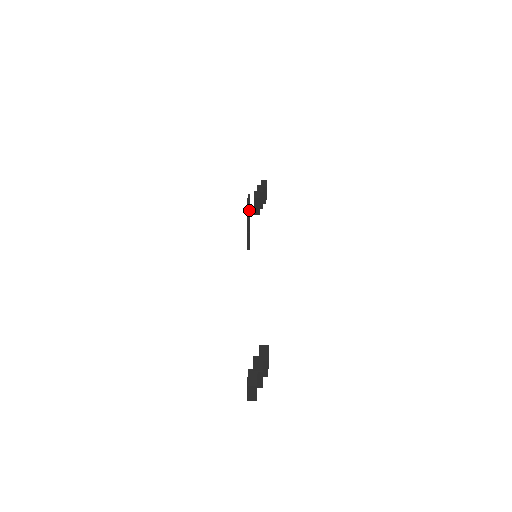
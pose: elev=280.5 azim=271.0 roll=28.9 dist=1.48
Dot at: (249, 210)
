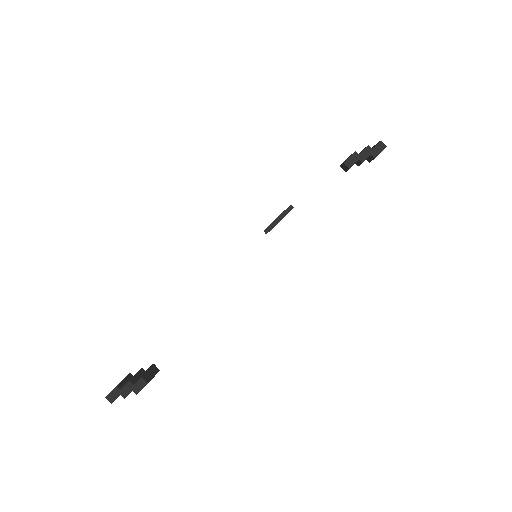
Dot at: (269, 229)
